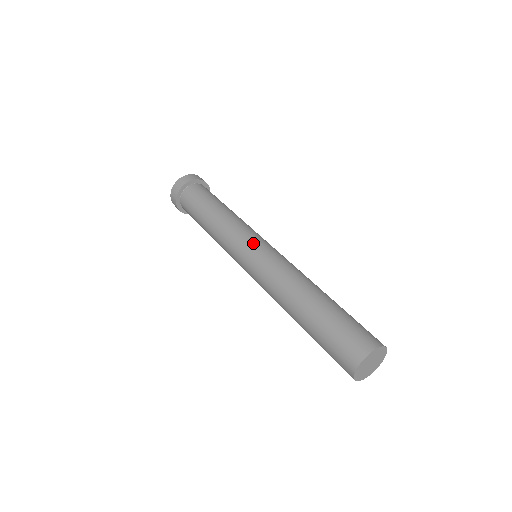
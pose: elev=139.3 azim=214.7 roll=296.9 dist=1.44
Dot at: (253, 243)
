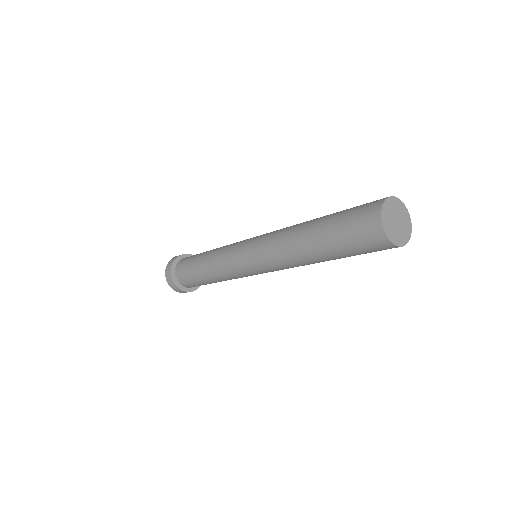
Dot at: (250, 238)
